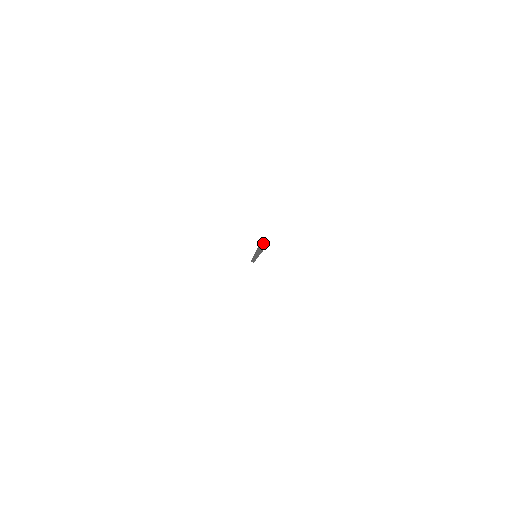
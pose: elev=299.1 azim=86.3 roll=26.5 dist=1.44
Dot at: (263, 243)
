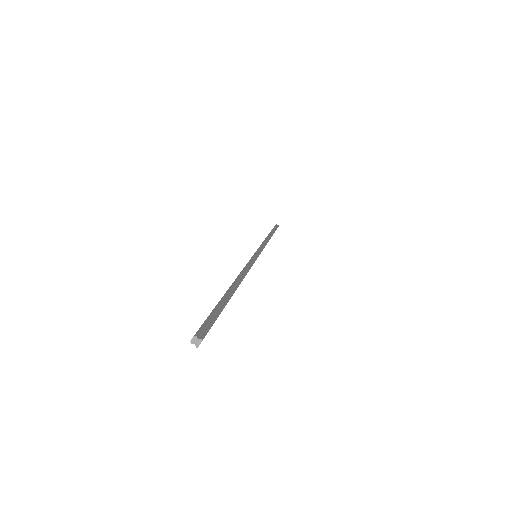
Dot at: (199, 339)
